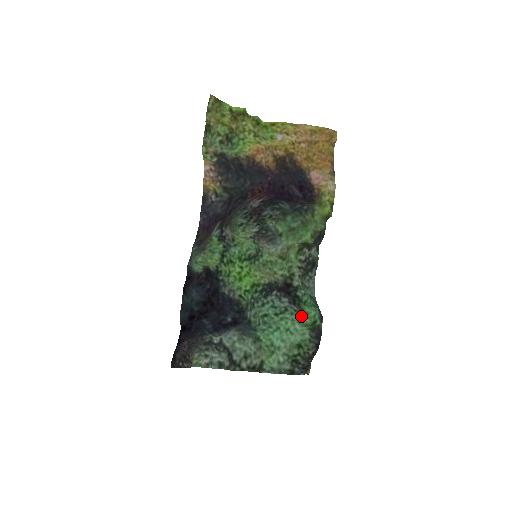
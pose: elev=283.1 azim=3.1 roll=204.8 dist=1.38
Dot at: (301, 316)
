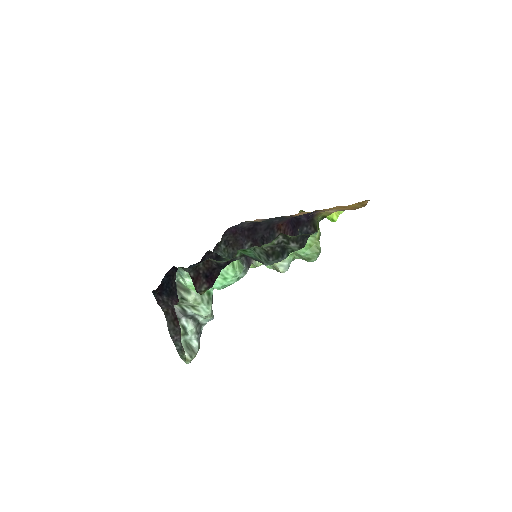
Dot at: (240, 268)
